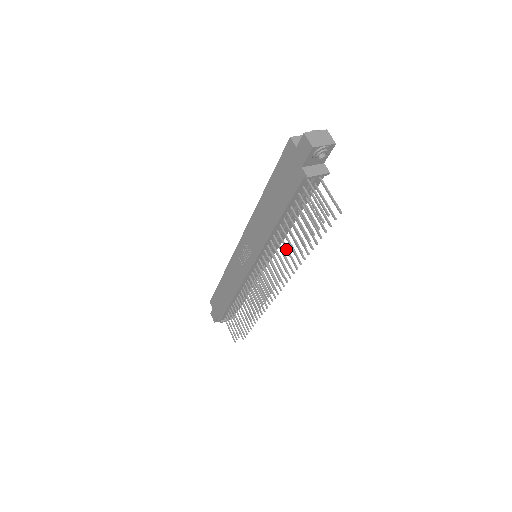
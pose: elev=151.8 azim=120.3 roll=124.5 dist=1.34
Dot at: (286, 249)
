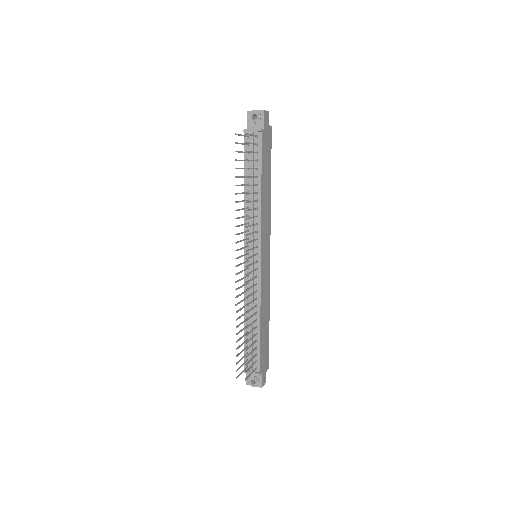
Dot at: (240, 201)
